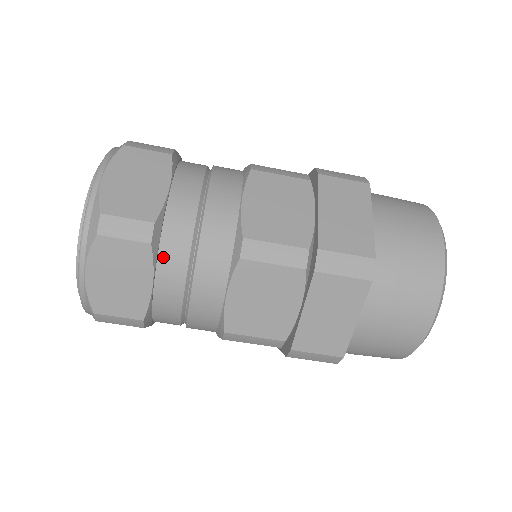
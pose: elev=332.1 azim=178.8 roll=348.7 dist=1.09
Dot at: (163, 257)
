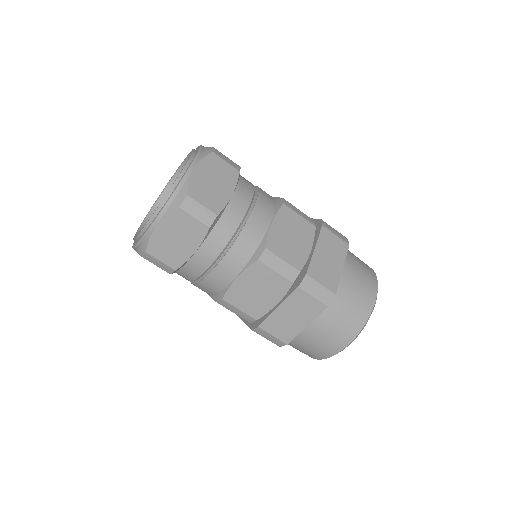
Dot at: (211, 238)
